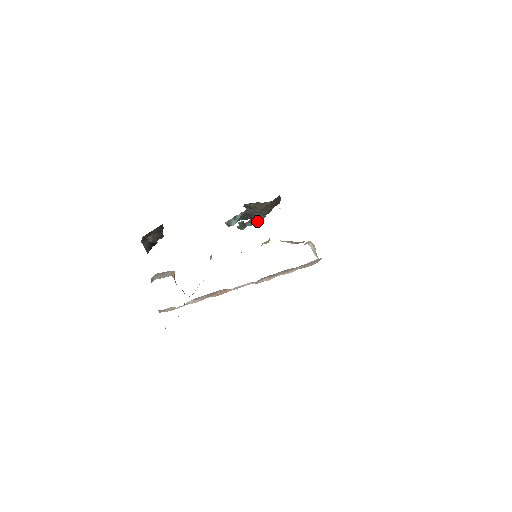
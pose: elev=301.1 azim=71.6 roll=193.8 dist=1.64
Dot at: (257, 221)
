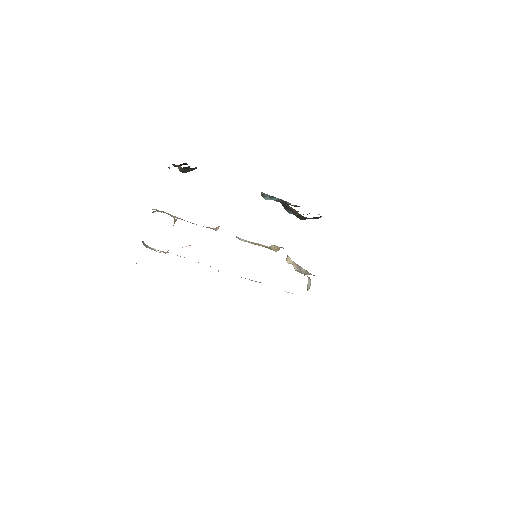
Dot at: (293, 205)
